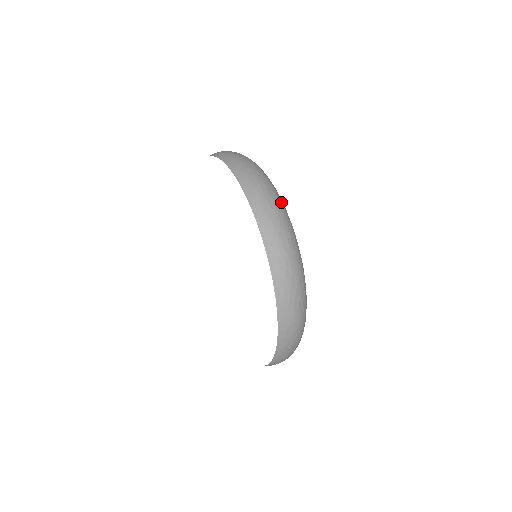
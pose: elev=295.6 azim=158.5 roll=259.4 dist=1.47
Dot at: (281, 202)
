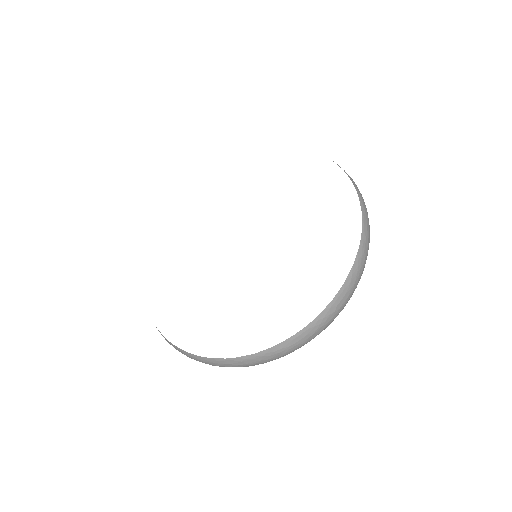
Dot at: occluded
